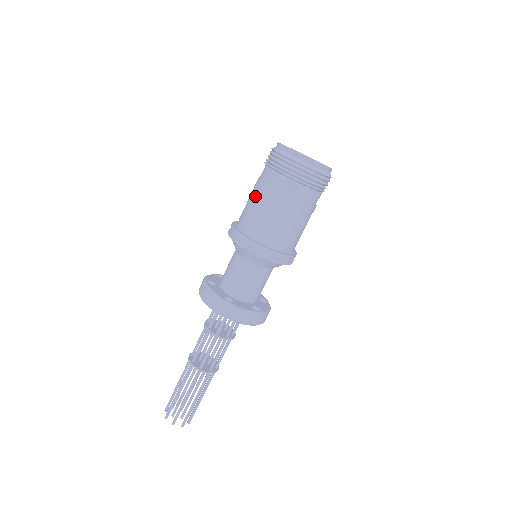
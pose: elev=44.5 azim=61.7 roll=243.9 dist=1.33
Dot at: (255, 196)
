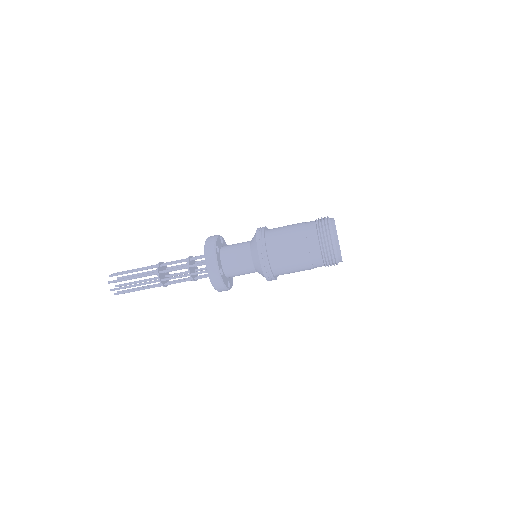
Dot at: (294, 239)
